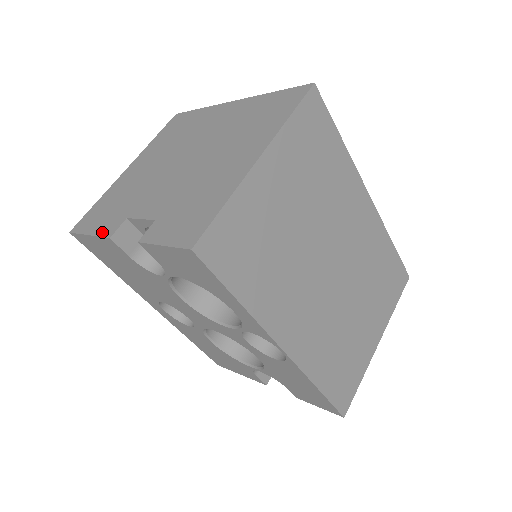
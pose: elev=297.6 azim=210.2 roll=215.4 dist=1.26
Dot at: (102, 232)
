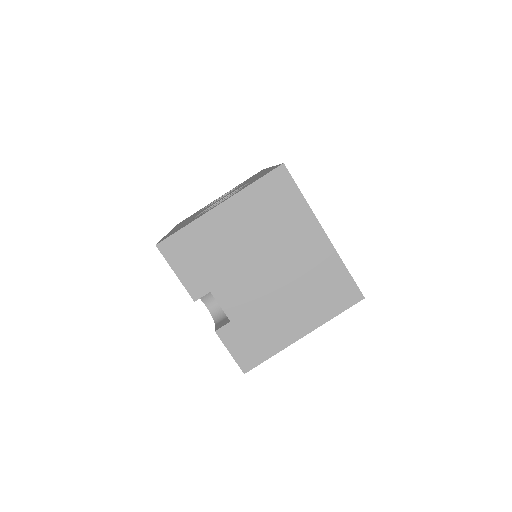
Dot at: (189, 286)
